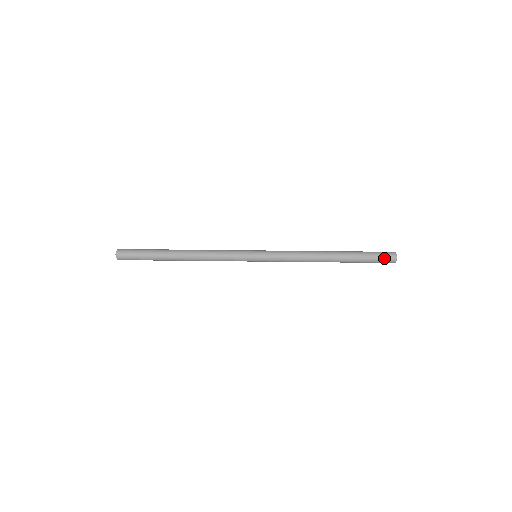
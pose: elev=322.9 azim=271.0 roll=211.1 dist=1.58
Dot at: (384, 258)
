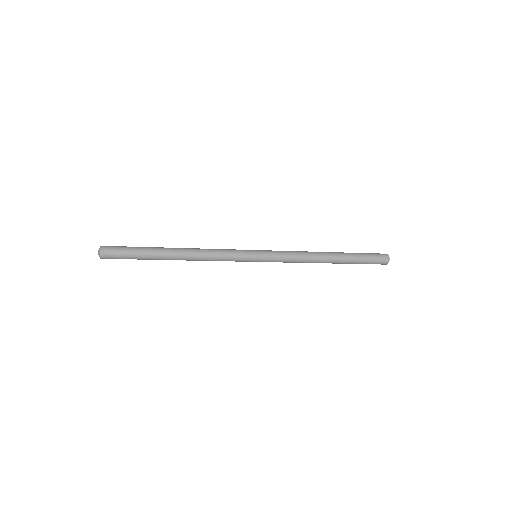
Dot at: (379, 260)
